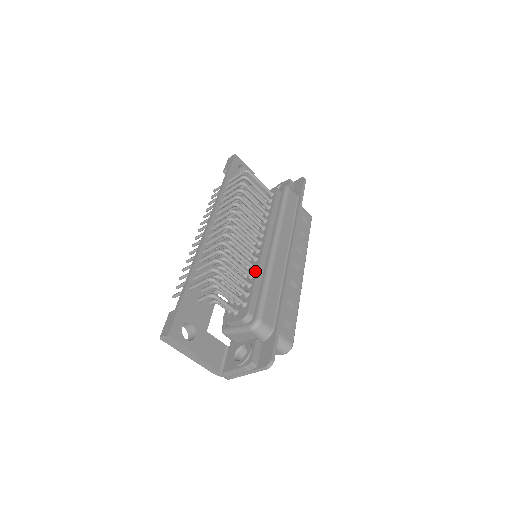
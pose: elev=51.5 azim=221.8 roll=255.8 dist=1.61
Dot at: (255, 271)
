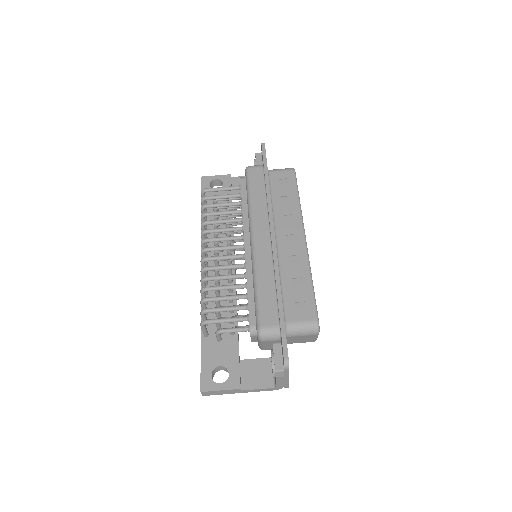
Dot at: occluded
